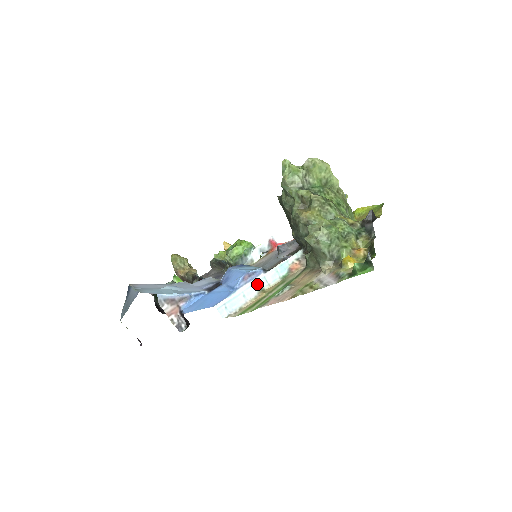
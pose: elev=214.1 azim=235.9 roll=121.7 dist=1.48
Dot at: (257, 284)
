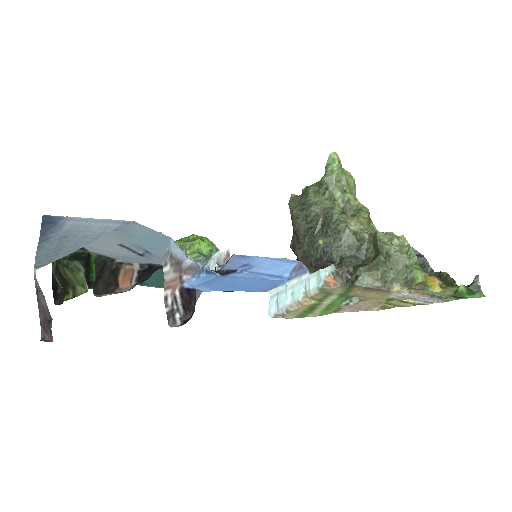
Dot at: (303, 284)
